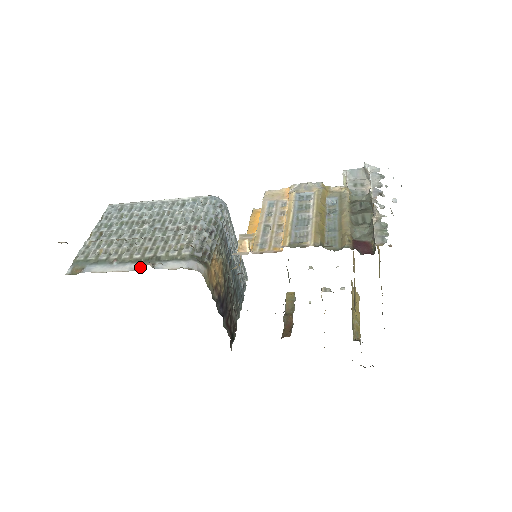
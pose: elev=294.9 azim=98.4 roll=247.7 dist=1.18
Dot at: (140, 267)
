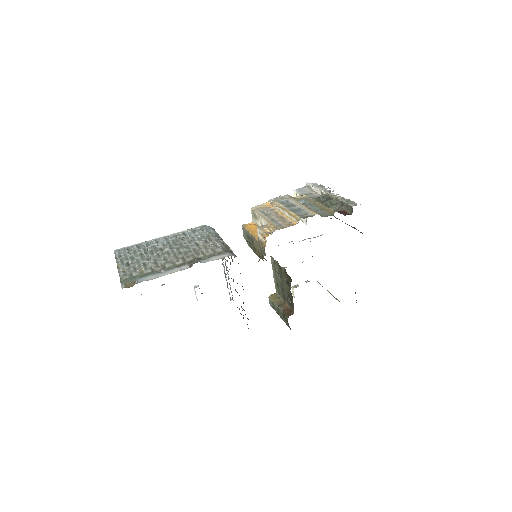
Dot at: (189, 266)
